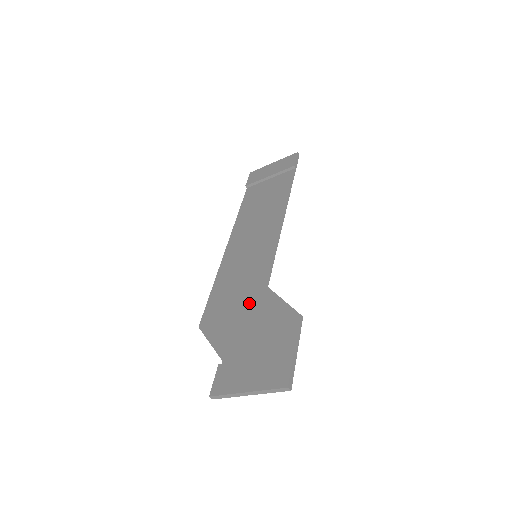
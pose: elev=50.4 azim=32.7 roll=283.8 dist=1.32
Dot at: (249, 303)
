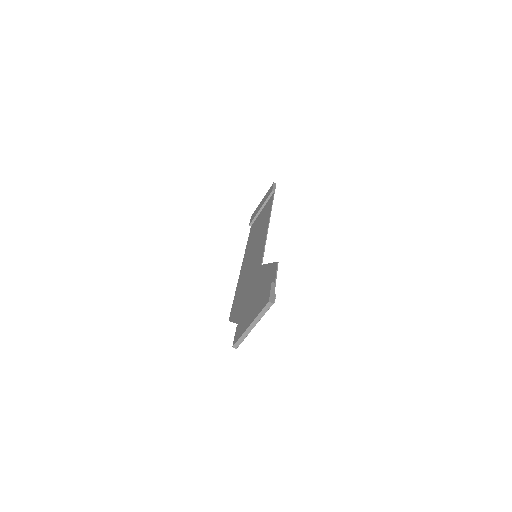
Dot at: (252, 282)
